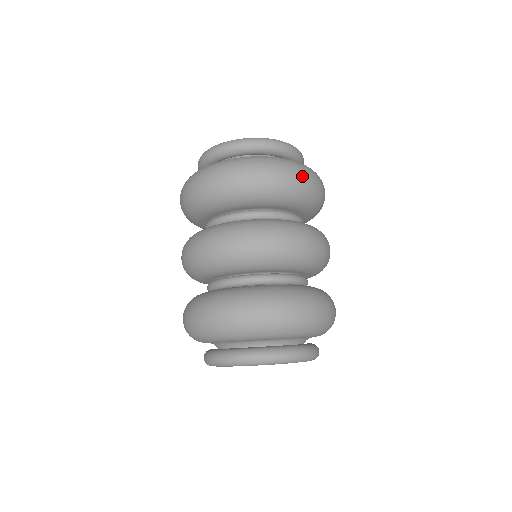
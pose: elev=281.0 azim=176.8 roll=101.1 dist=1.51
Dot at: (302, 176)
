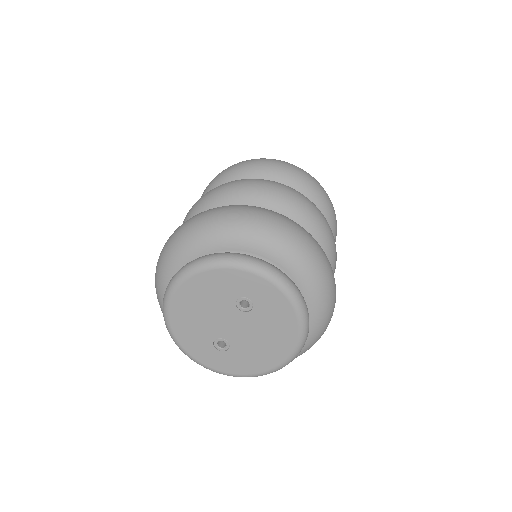
Dot at: (335, 214)
